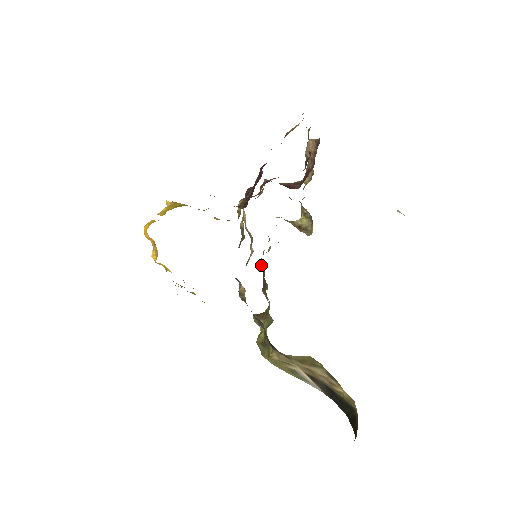
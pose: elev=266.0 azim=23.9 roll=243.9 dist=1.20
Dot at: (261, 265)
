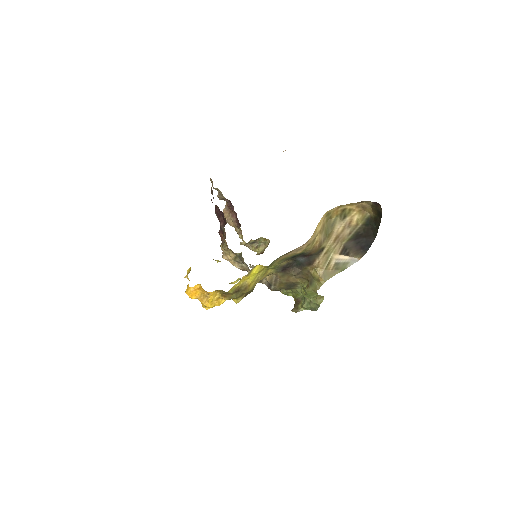
Dot at: occluded
